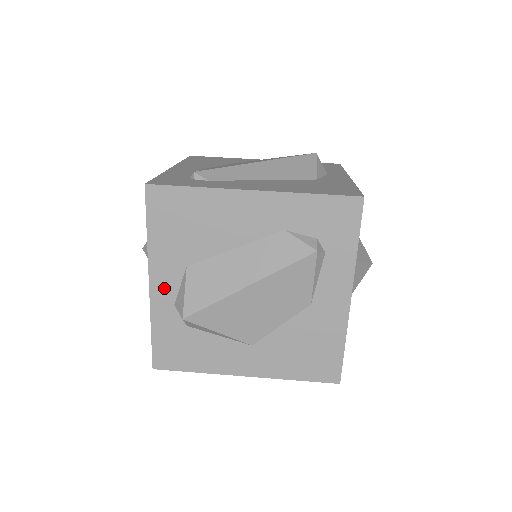
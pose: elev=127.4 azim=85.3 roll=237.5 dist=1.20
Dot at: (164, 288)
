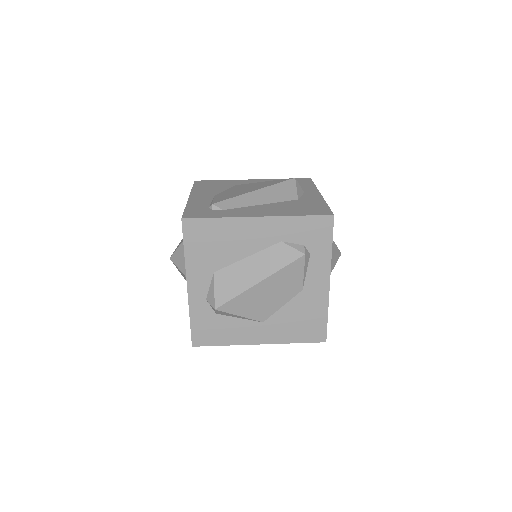
Dot at: (198, 289)
